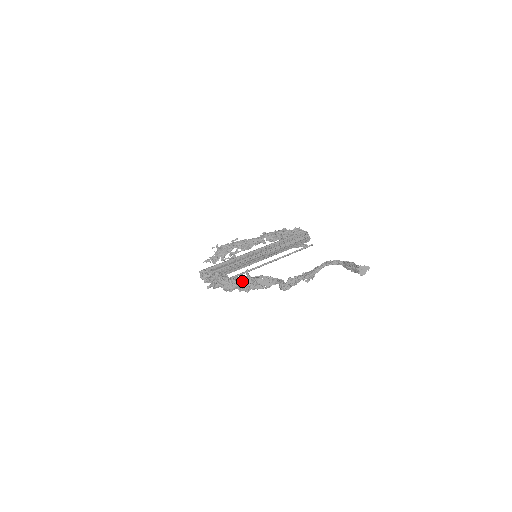
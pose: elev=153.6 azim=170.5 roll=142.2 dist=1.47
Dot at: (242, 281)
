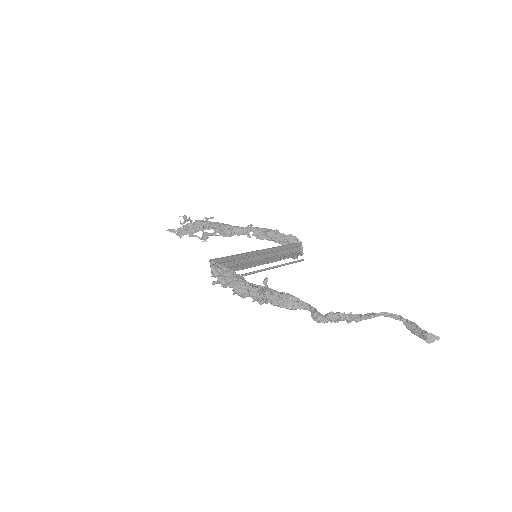
Dot at: (266, 293)
